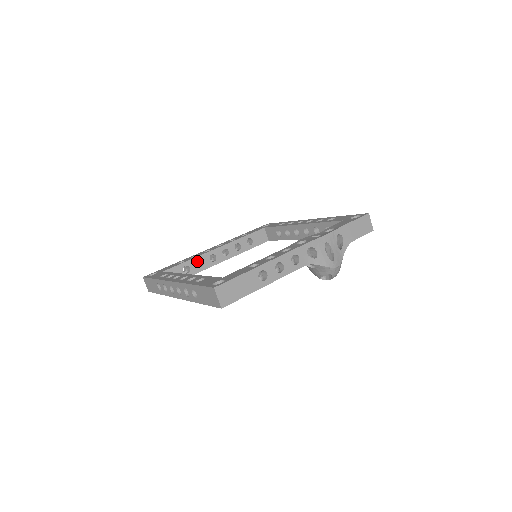
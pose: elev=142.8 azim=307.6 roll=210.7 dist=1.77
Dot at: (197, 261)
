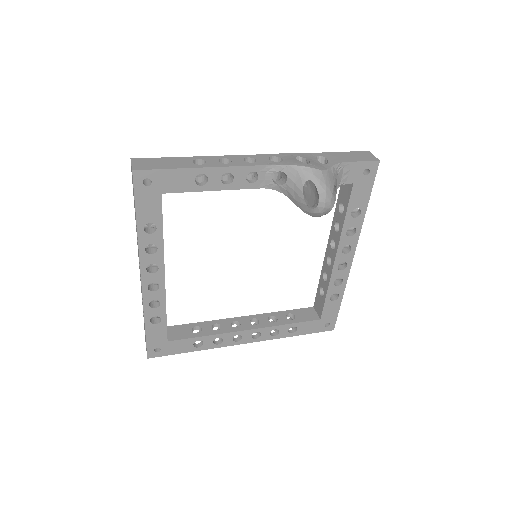
Dot at: occluded
